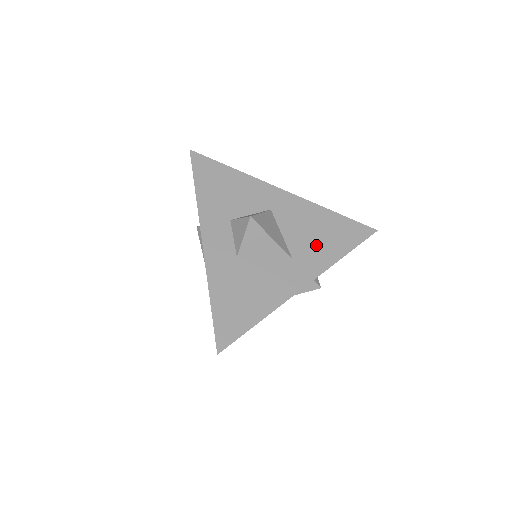
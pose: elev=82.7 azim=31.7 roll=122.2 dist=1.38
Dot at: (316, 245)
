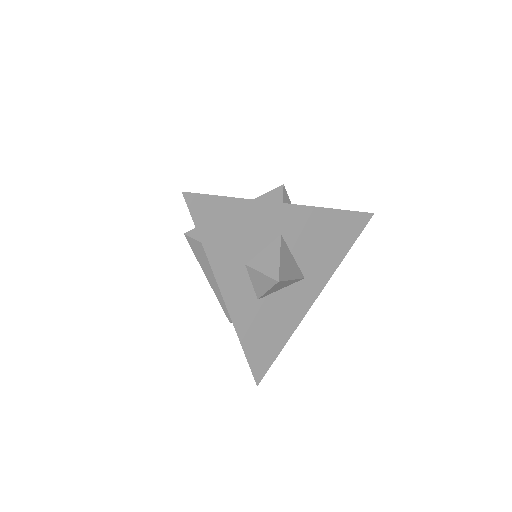
Dot at: (324, 255)
